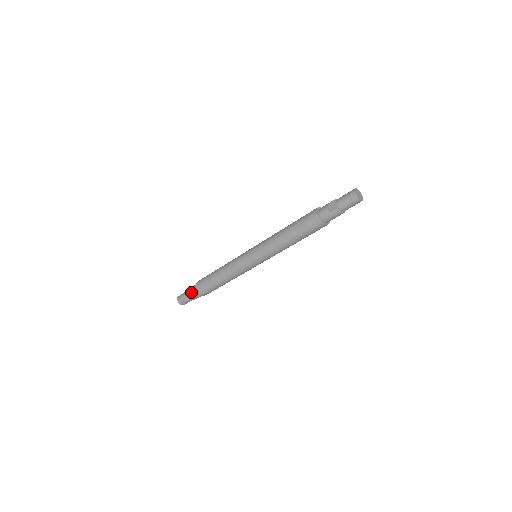
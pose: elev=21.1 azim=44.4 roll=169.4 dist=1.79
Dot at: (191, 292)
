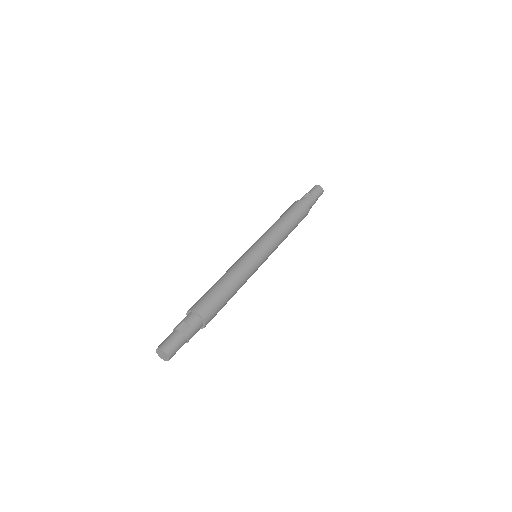
Dot at: (187, 327)
